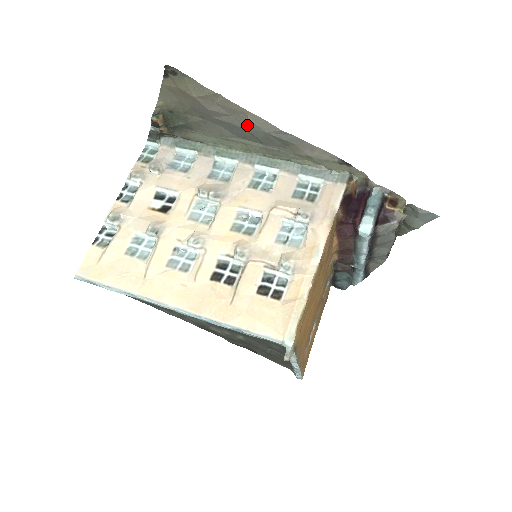
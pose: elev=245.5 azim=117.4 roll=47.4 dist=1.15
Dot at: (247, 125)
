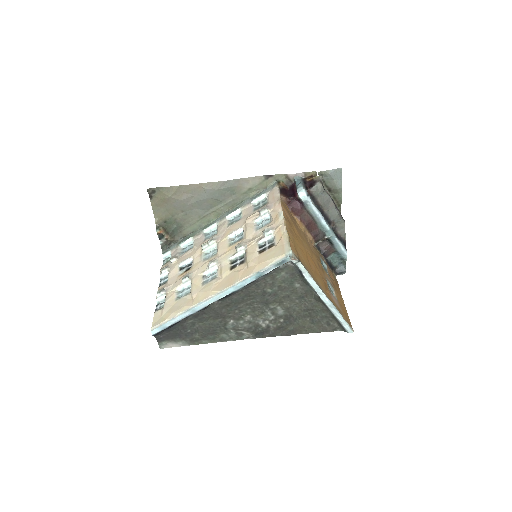
Dot at: (206, 194)
